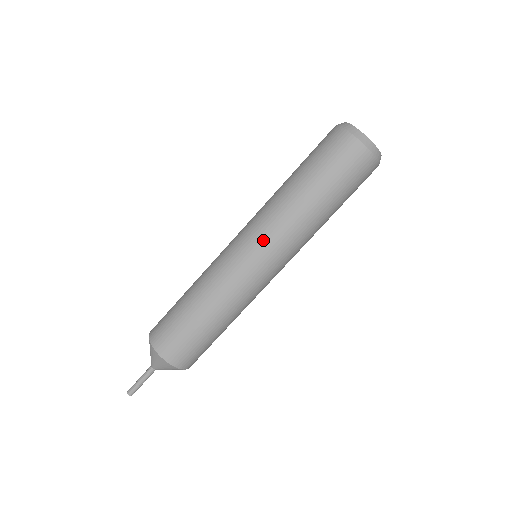
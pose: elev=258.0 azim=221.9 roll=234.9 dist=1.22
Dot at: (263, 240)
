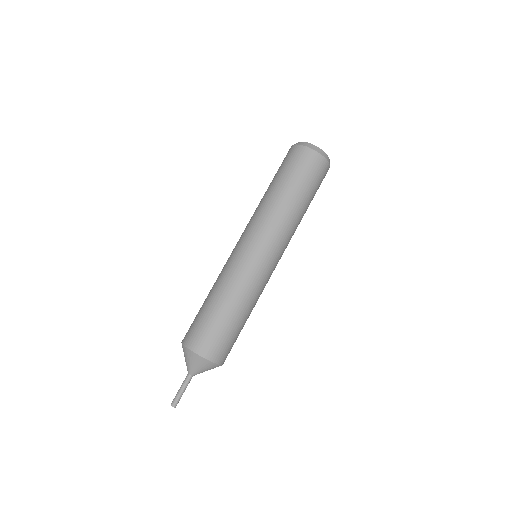
Dot at: (259, 235)
